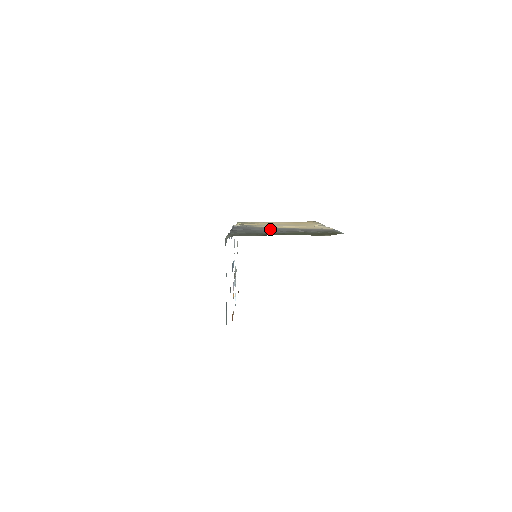
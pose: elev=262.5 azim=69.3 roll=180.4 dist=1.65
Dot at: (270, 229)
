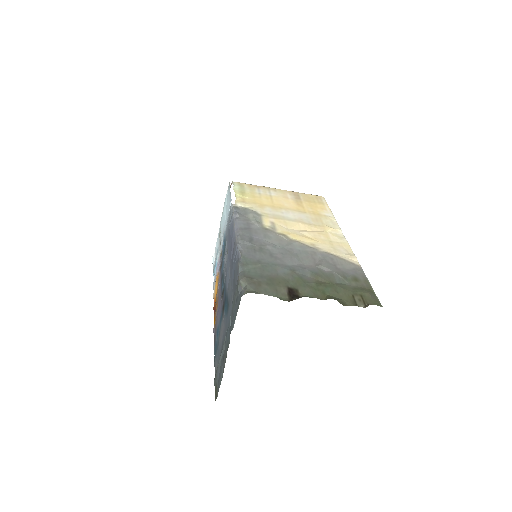
Dot at: (285, 248)
